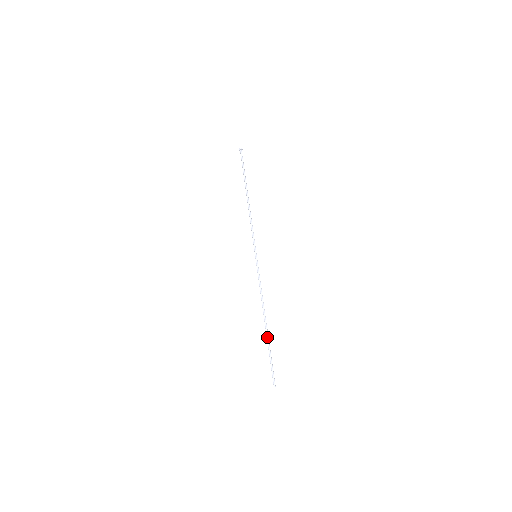
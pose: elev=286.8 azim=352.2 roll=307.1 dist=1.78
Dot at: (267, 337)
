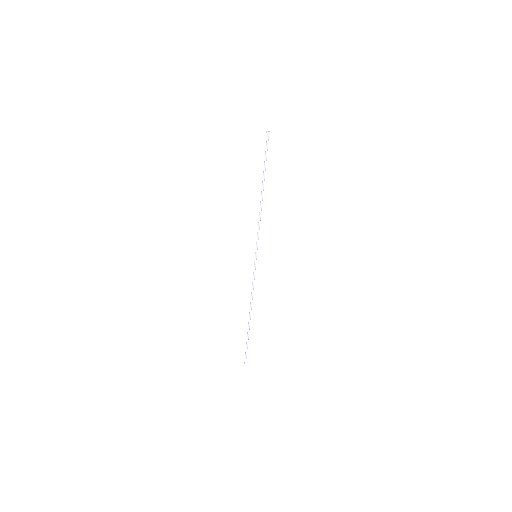
Dot at: (249, 328)
